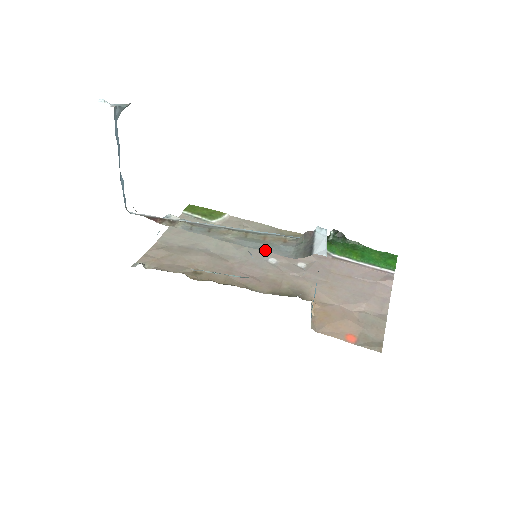
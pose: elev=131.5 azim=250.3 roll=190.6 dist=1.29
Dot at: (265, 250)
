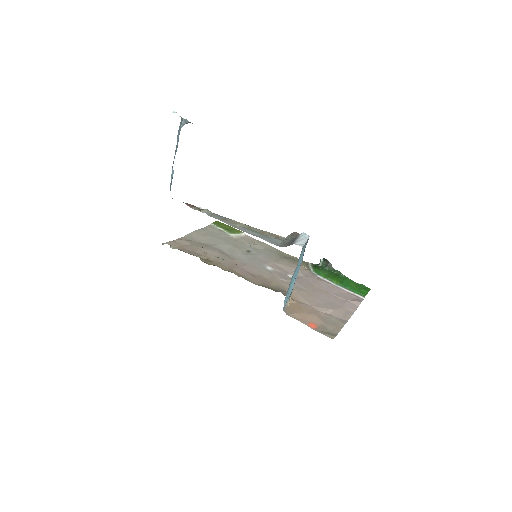
Dot at: (260, 237)
